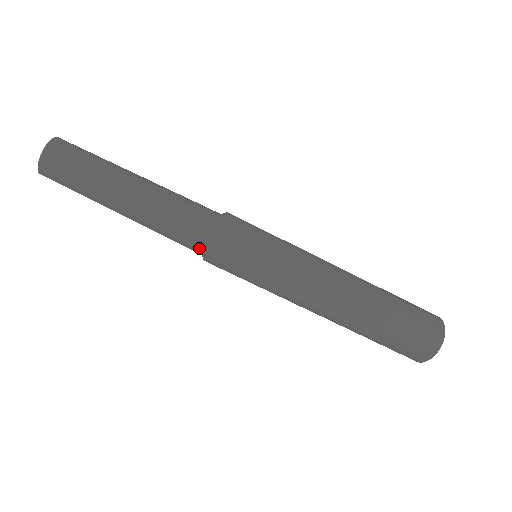
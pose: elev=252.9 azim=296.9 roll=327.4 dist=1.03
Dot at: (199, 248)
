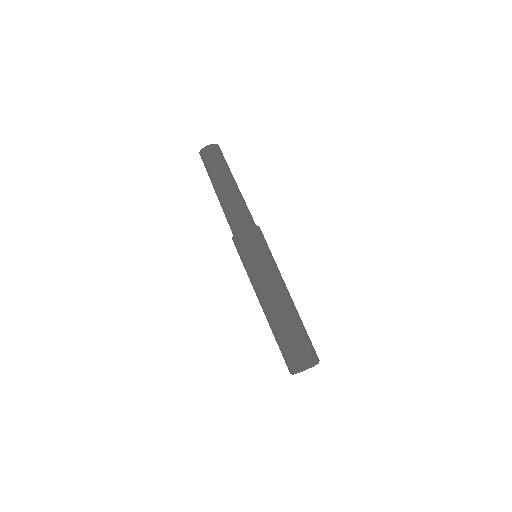
Dot at: (236, 228)
